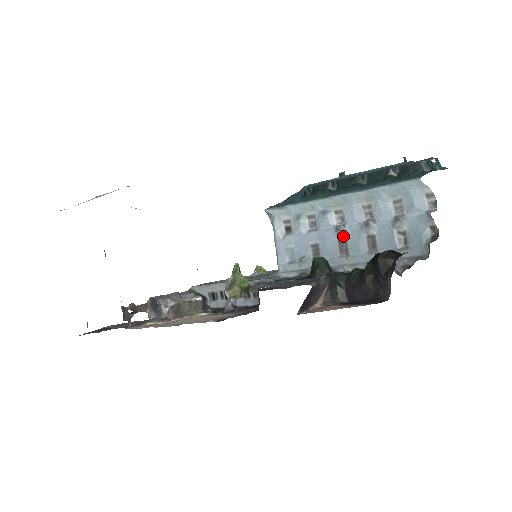
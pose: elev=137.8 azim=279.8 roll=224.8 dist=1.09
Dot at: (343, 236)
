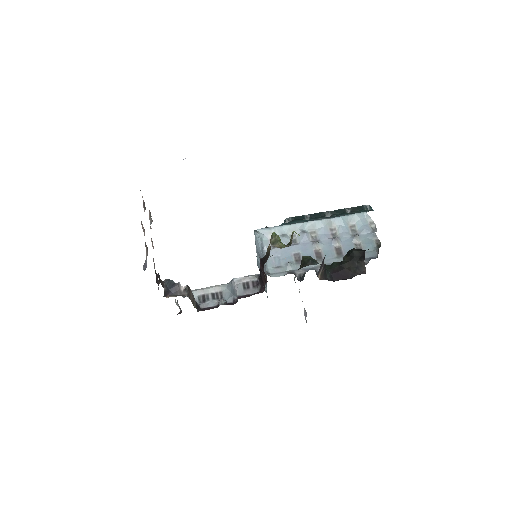
Dot at: (318, 247)
